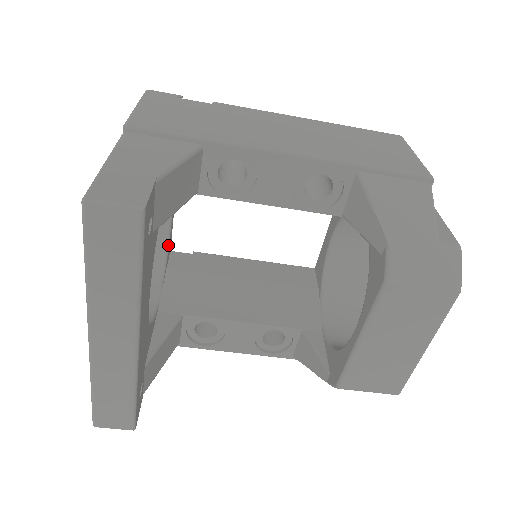
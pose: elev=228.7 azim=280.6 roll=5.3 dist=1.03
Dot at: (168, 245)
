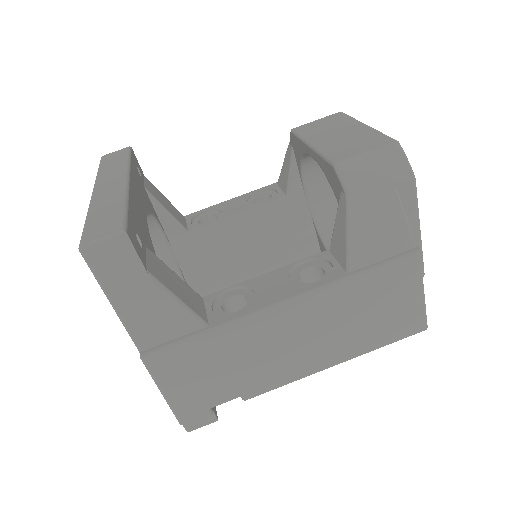
Dot at: occluded
